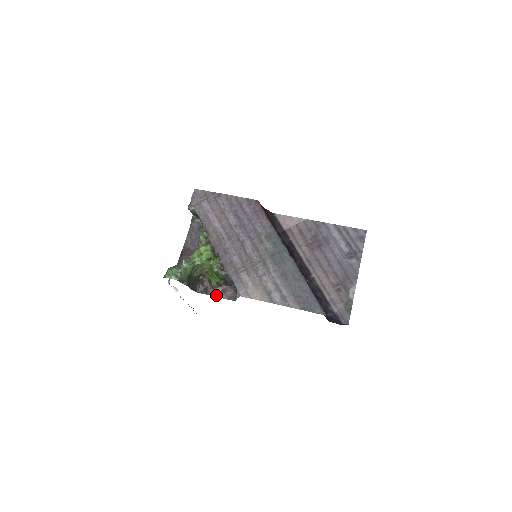
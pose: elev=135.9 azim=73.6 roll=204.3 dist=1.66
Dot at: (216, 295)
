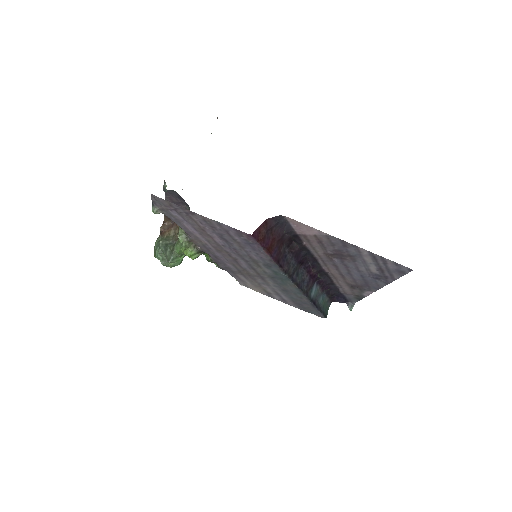
Dot at: occluded
